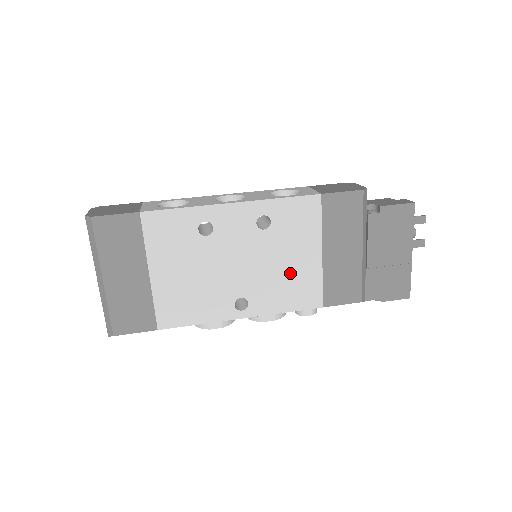
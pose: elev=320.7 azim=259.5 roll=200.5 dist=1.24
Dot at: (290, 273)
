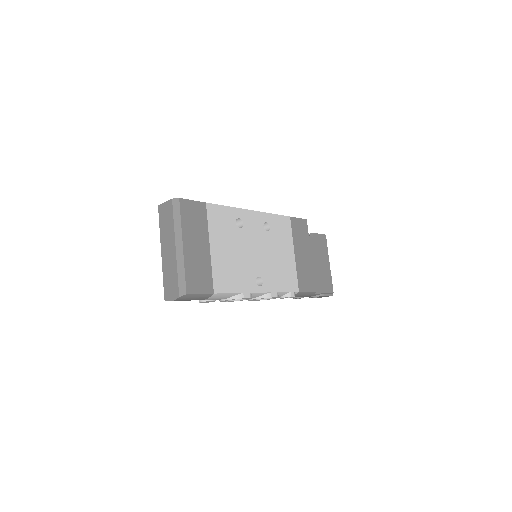
Dot at: (281, 264)
